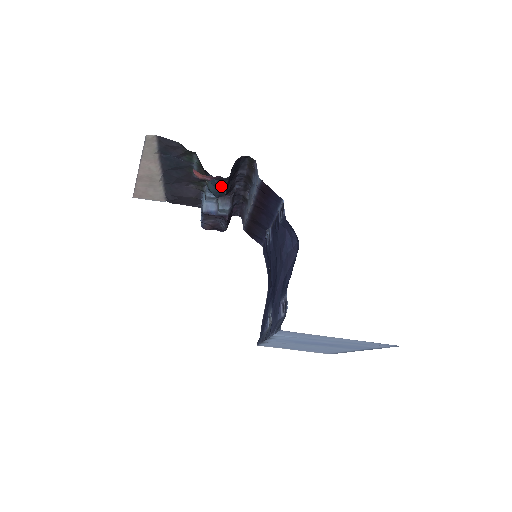
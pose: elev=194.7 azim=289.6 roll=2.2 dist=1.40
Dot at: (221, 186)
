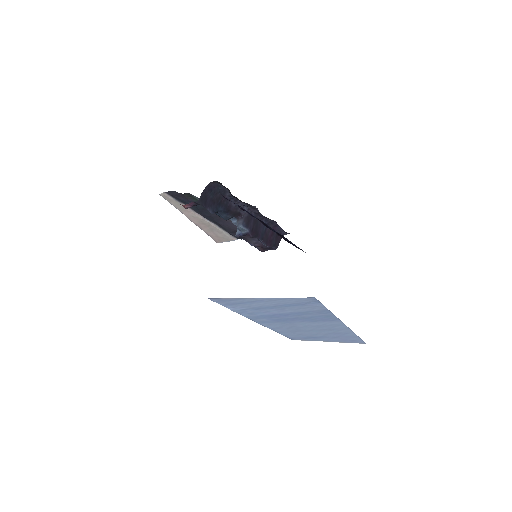
Dot at: (207, 209)
